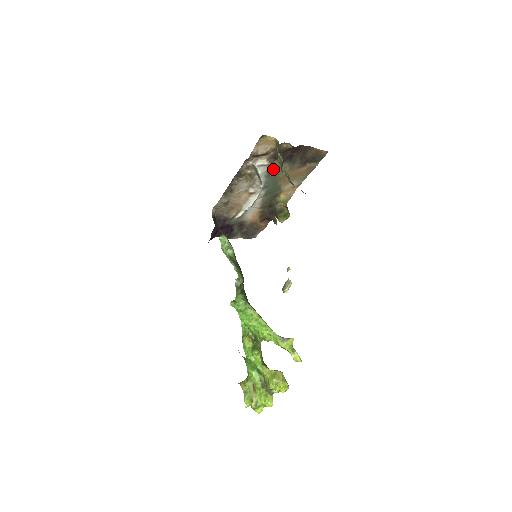
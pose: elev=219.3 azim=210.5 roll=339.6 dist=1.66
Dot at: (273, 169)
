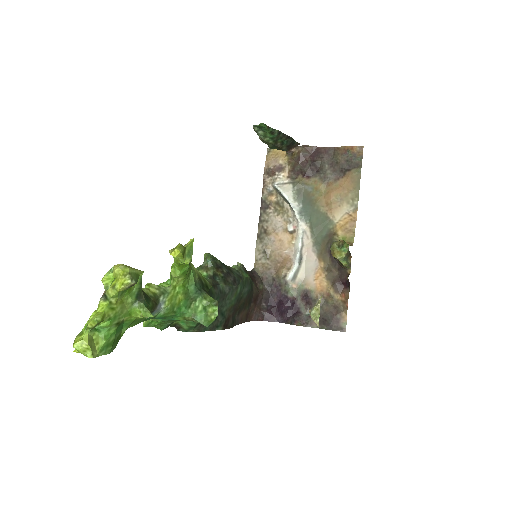
Dot at: (302, 189)
